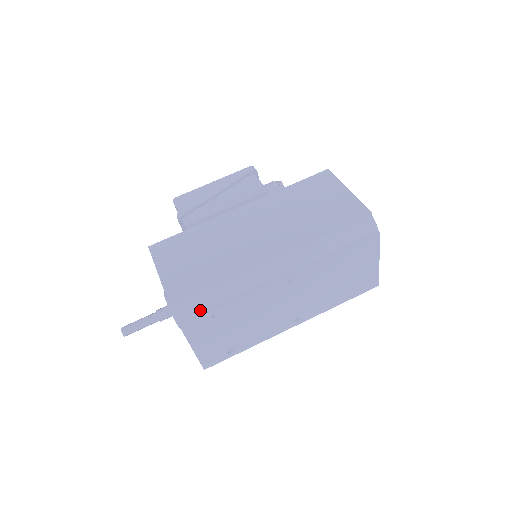
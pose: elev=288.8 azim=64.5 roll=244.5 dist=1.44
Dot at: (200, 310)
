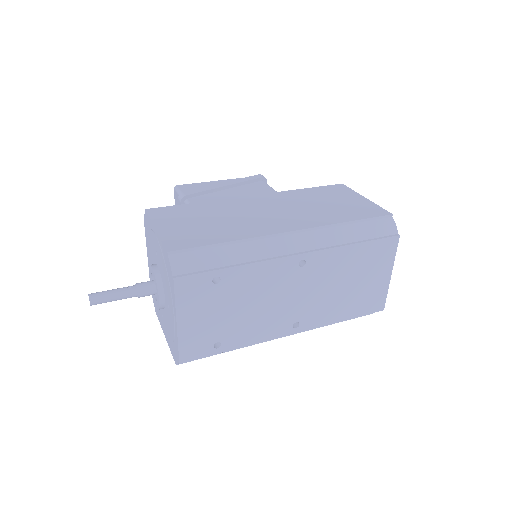
Dot at: (201, 267)
